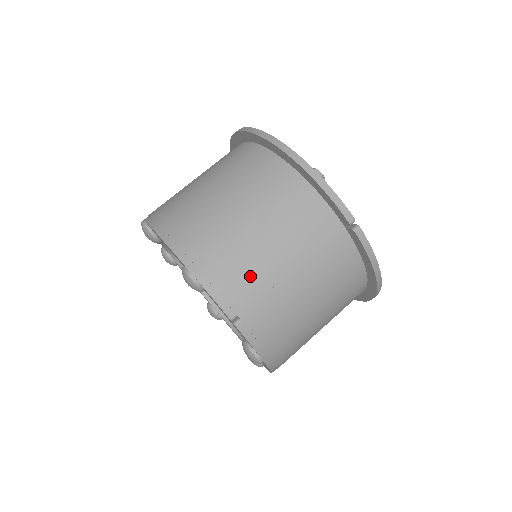
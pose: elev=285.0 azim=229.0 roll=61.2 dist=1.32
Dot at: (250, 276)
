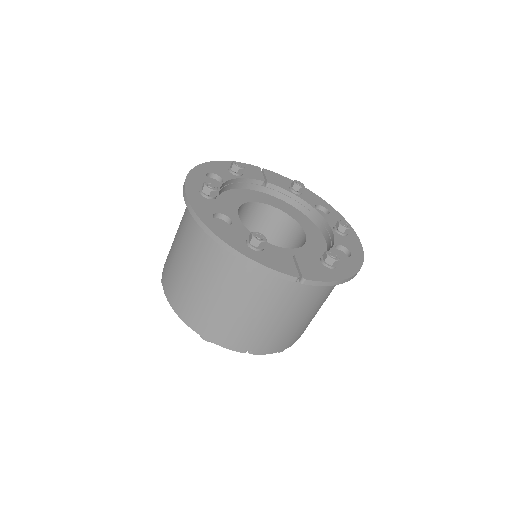
Dot at: (242, 330)
